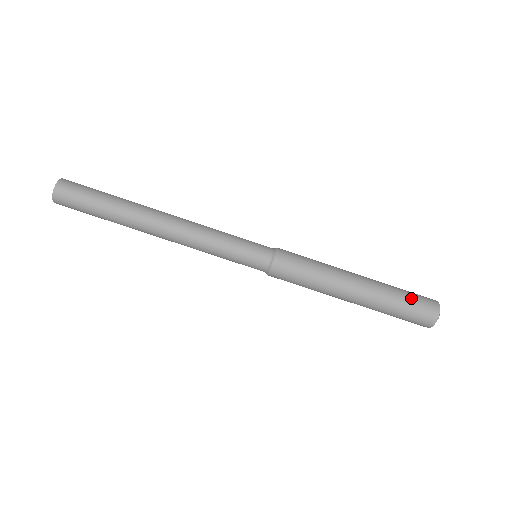
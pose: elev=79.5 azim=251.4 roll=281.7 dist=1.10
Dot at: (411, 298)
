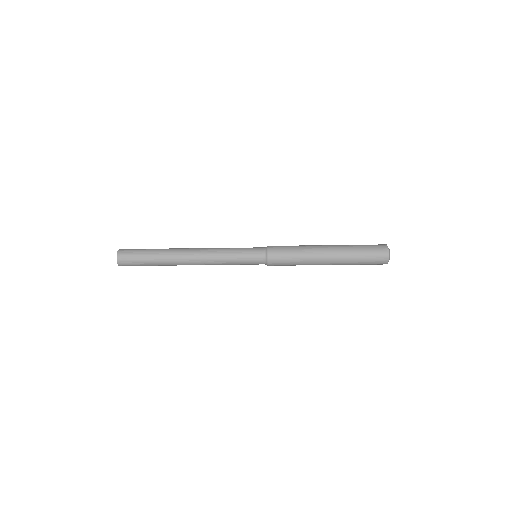
Dot at: (365, 264)
